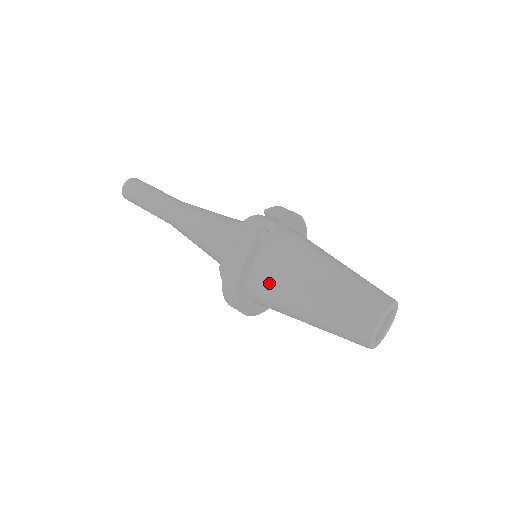
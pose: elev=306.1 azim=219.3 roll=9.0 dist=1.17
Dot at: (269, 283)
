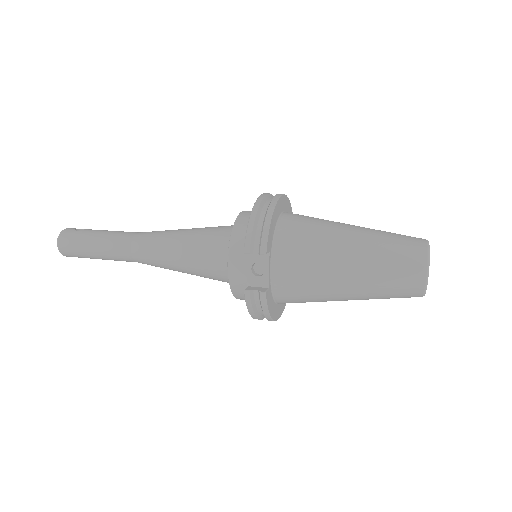
Dot at: (300, 301)
